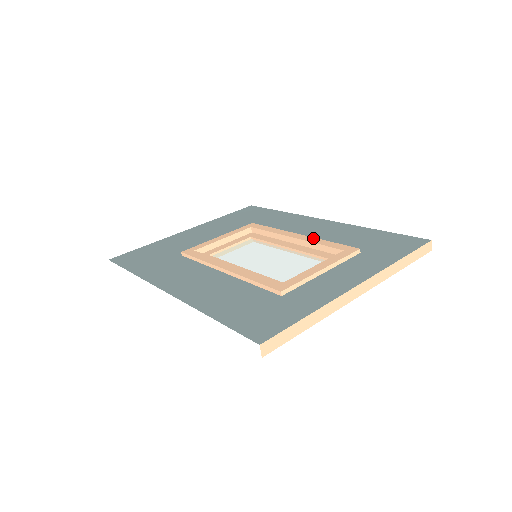
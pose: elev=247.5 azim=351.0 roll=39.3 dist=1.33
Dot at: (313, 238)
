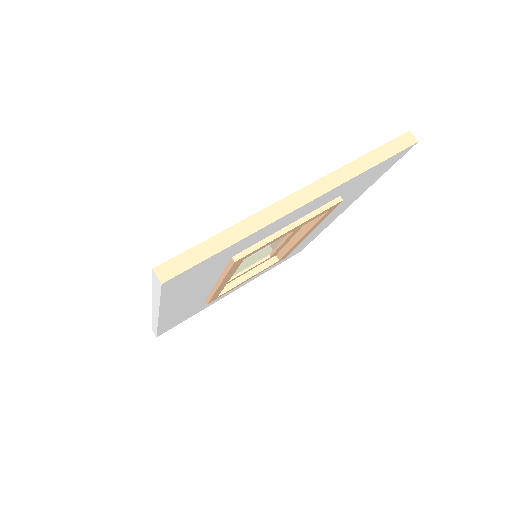
Dot at: occluded
